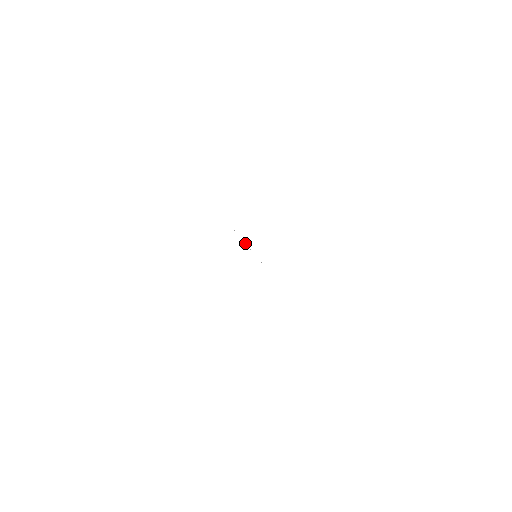
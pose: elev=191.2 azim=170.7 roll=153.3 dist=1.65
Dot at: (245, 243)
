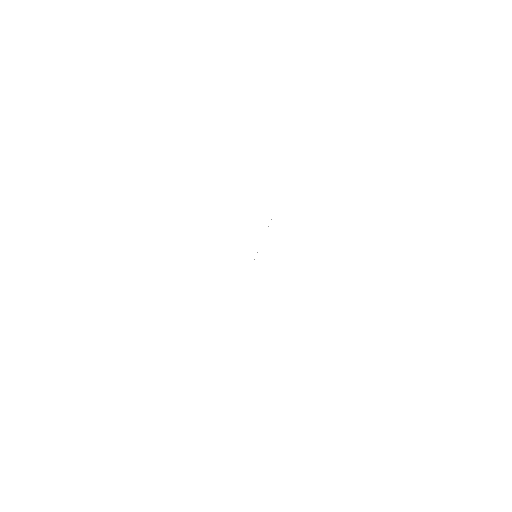
Dot at: occluded
